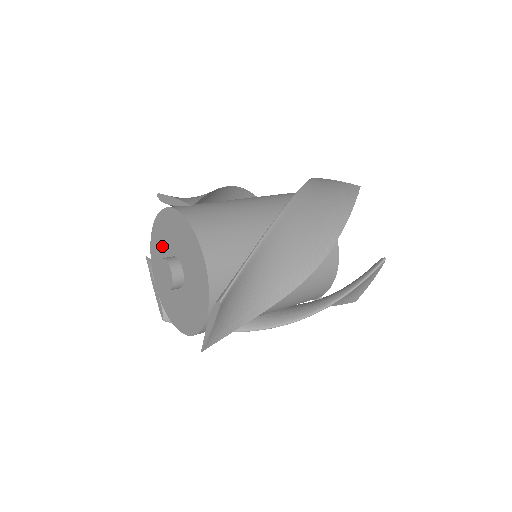
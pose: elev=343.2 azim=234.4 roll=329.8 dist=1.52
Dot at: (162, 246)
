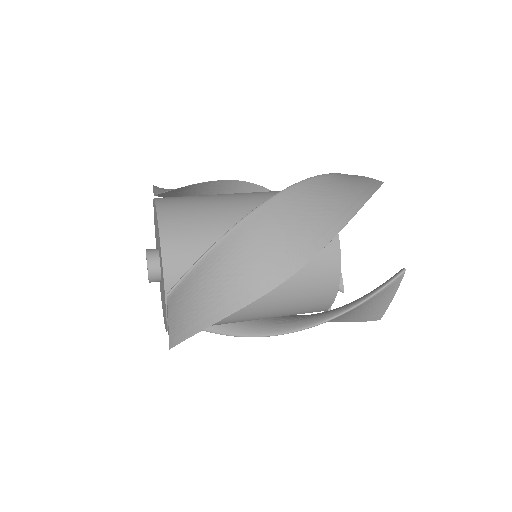
Dot at: (156, 238)
